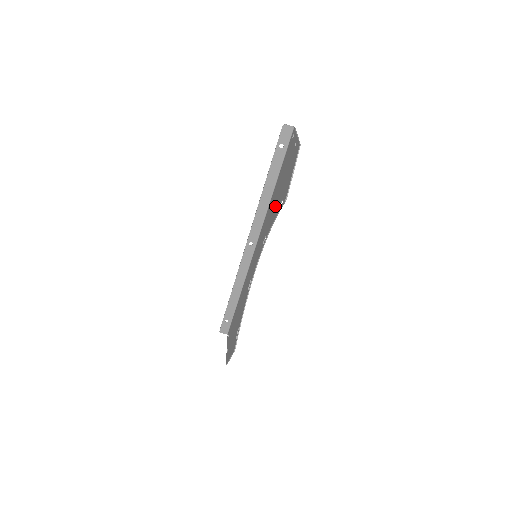
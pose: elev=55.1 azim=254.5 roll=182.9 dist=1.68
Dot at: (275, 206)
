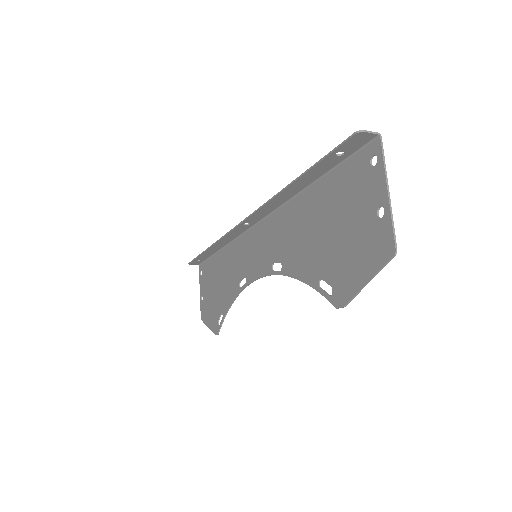
Dot at: (307, 252)
